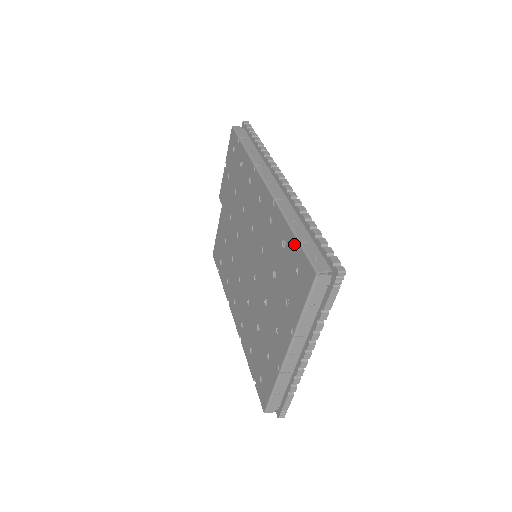
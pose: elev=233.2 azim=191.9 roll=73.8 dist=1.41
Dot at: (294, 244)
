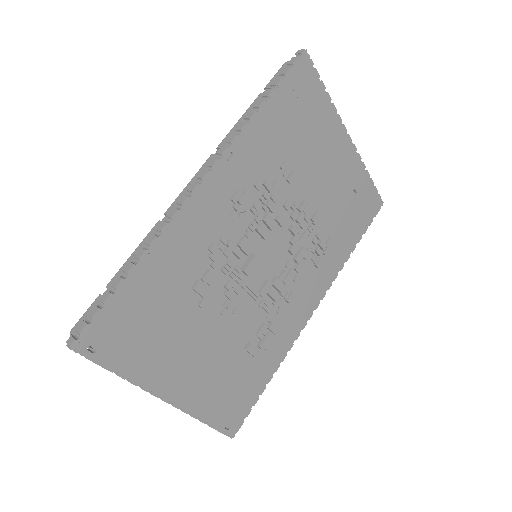
Dot at: occluded
